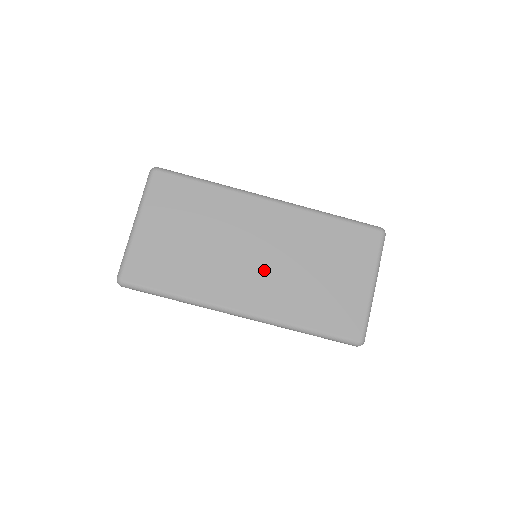
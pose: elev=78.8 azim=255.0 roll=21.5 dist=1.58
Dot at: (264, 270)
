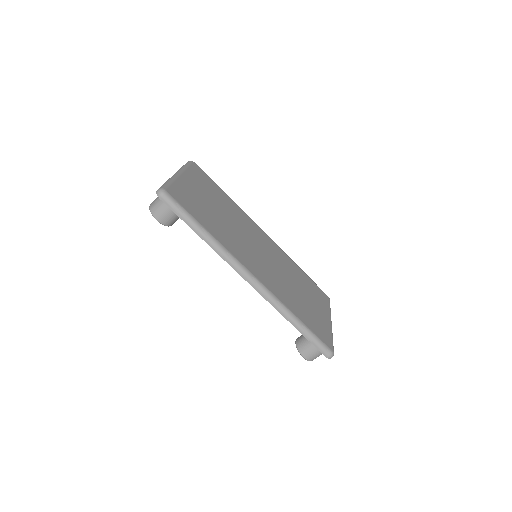
Dot at: (266, 264)
